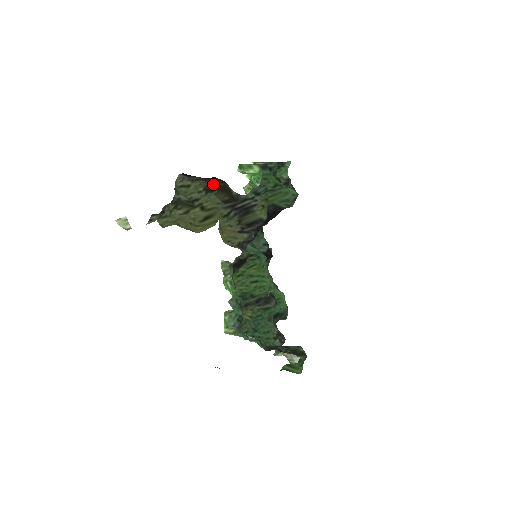
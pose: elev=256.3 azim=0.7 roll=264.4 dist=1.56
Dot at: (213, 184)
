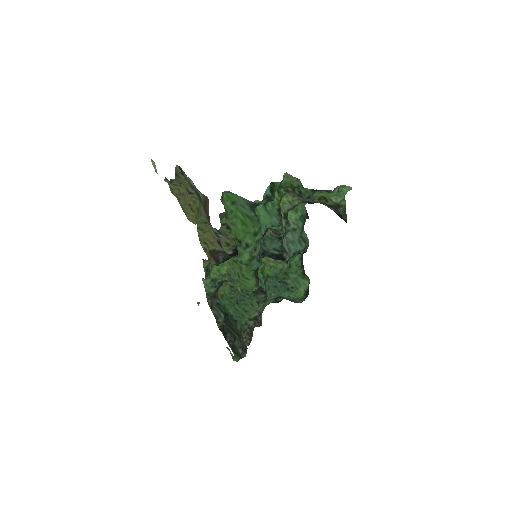
Dot at: occluded
